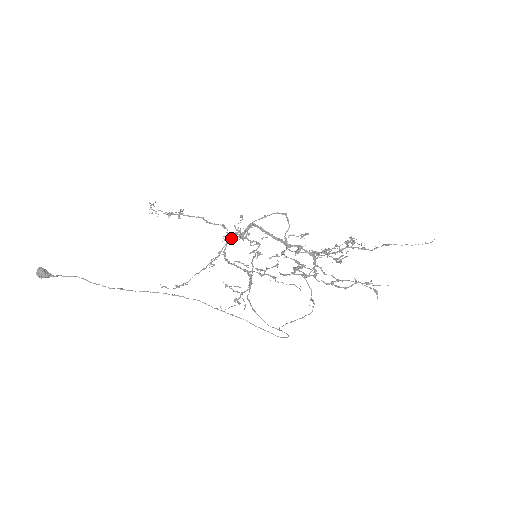
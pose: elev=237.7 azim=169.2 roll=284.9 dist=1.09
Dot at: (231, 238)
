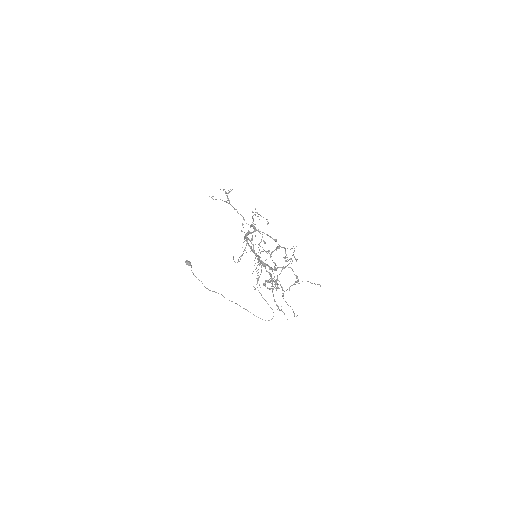
Dot at: (244, 238)
